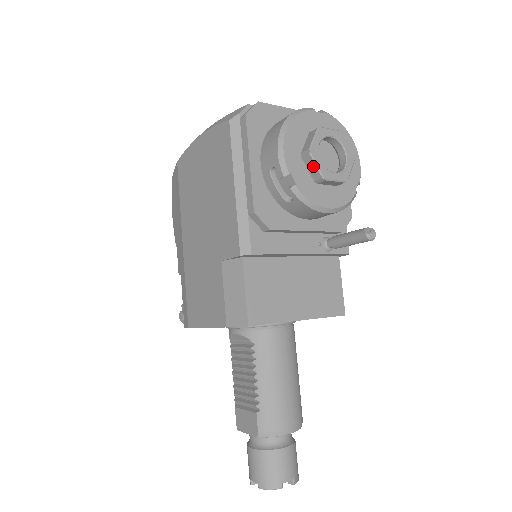
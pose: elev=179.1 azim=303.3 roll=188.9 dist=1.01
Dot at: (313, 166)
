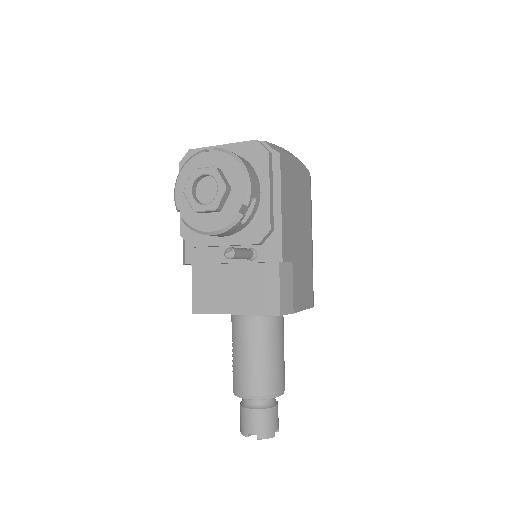
Dot at: (189, 202)
